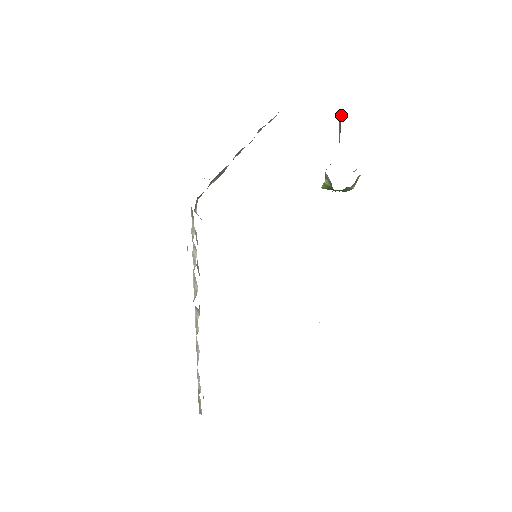
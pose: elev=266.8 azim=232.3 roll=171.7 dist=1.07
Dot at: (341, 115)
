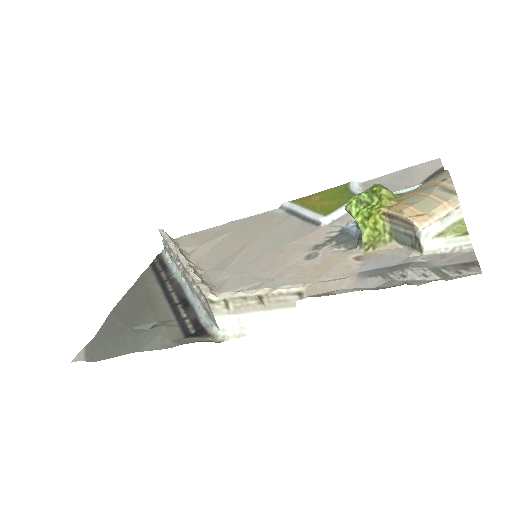
Dot at: (422, 241)
